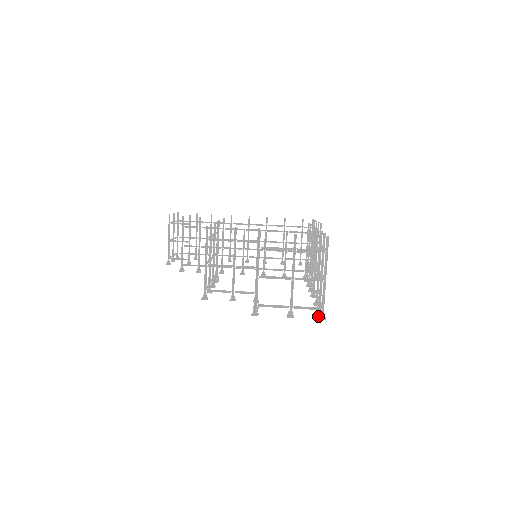
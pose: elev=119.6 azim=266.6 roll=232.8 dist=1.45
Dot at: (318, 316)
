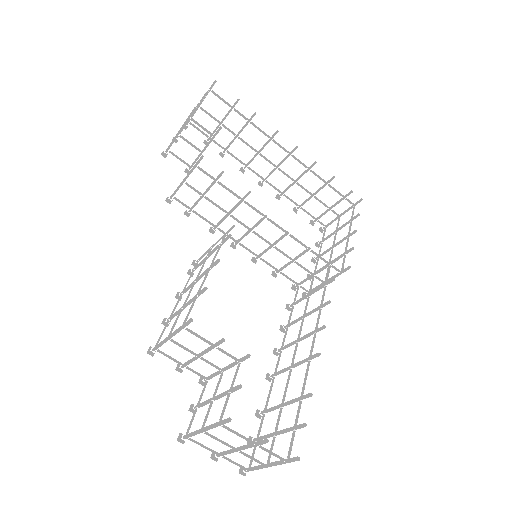
Dot at: occluded
